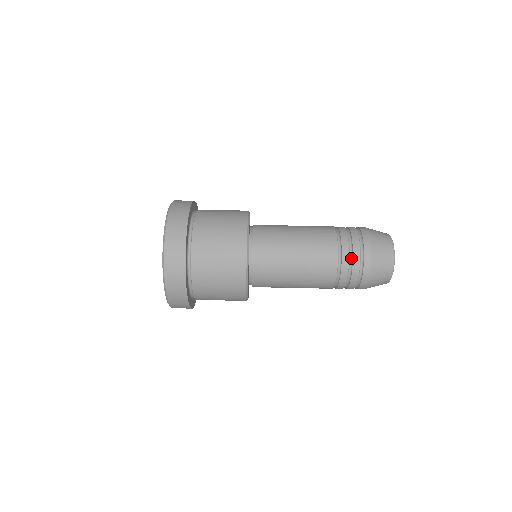
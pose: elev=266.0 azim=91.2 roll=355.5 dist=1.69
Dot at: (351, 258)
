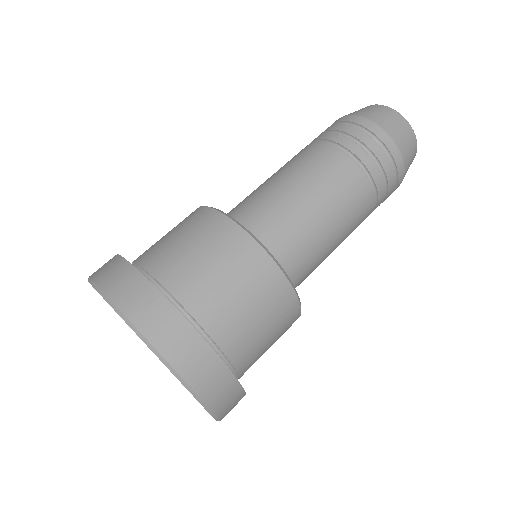
Dot at: (348, 137)
